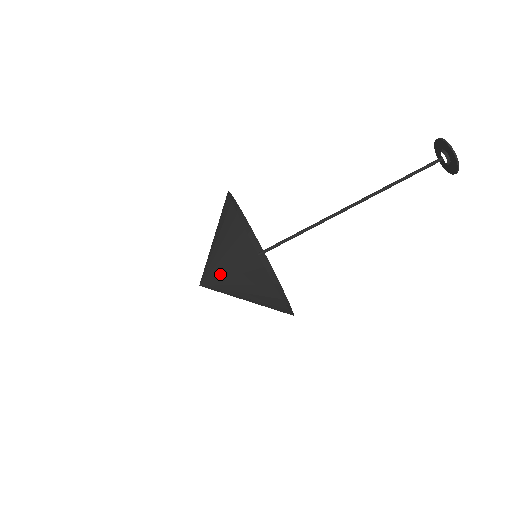
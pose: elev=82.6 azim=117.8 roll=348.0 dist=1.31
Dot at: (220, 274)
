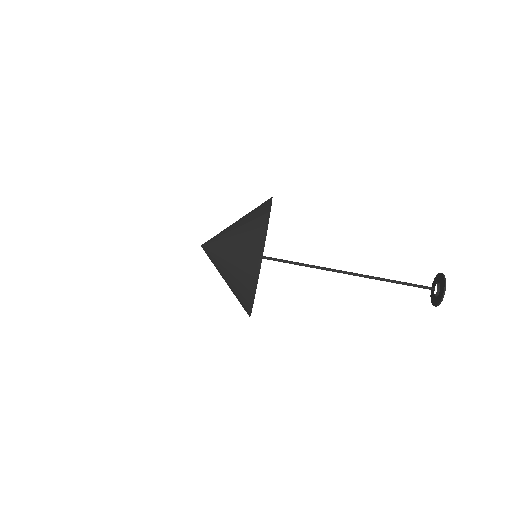
Dot at: (224, 240)
